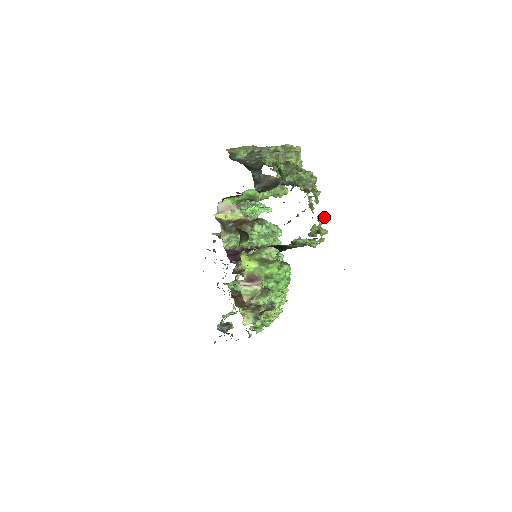
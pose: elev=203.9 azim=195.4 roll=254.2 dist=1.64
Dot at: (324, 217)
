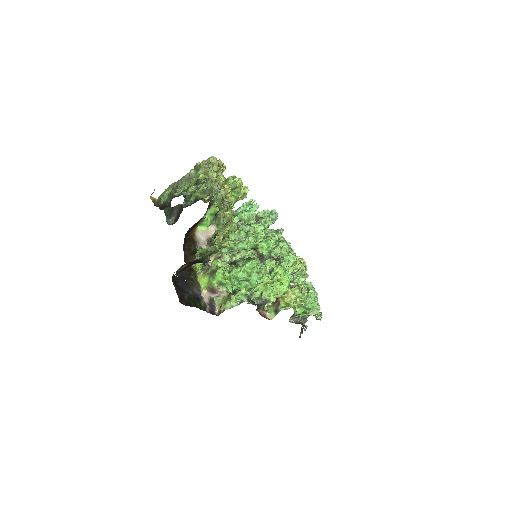
Dot at: (223, 216)
